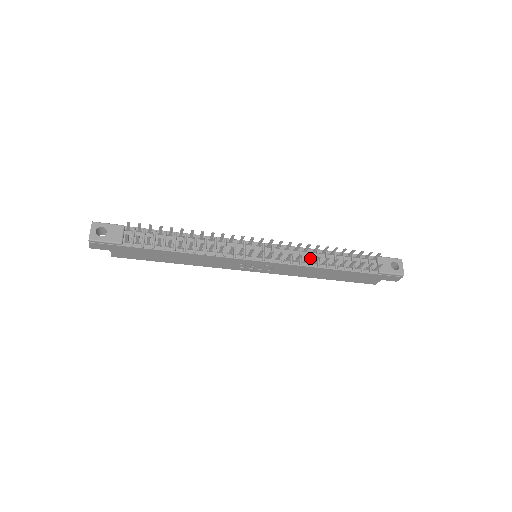
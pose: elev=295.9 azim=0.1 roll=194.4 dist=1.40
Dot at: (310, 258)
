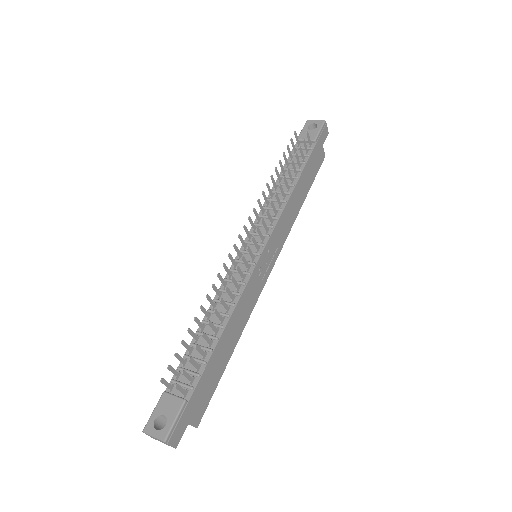
Dot at: occluded
